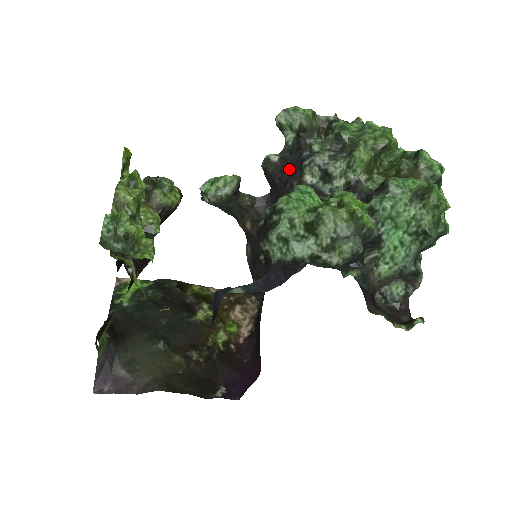
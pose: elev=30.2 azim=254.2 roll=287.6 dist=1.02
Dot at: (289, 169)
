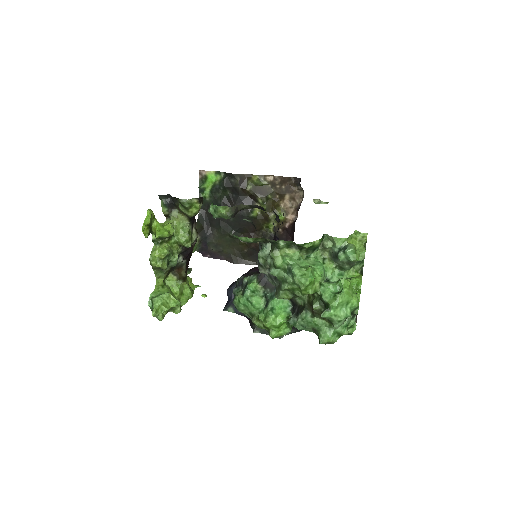
Dot at: occluded
